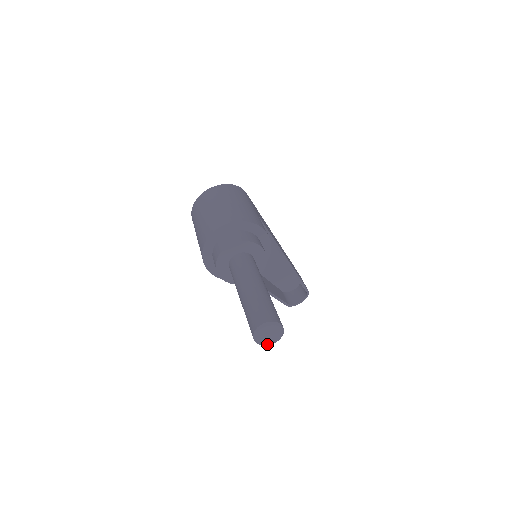
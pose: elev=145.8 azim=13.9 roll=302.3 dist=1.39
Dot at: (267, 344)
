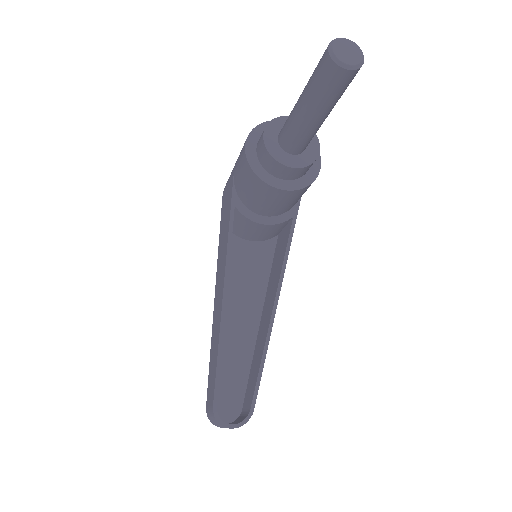
Dot at: (338, 58)
